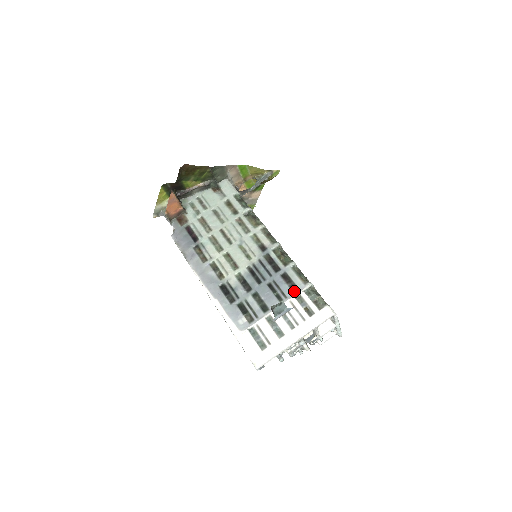
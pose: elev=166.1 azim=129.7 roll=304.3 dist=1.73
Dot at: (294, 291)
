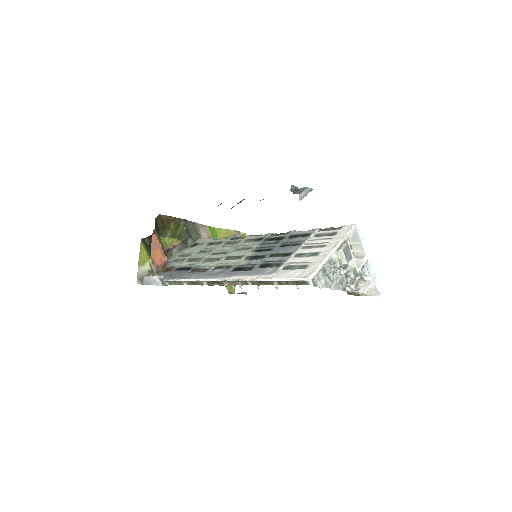
Dot at: (307, 236)
